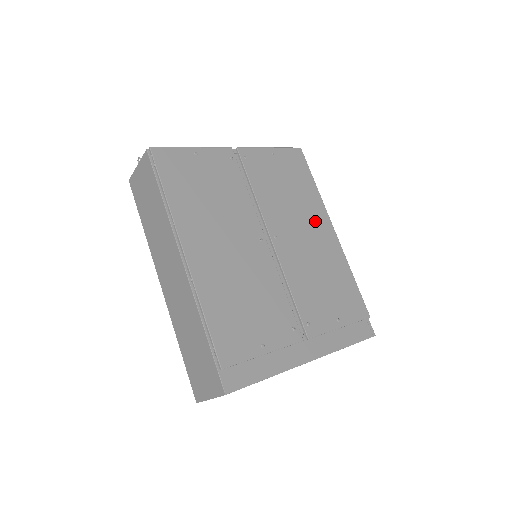
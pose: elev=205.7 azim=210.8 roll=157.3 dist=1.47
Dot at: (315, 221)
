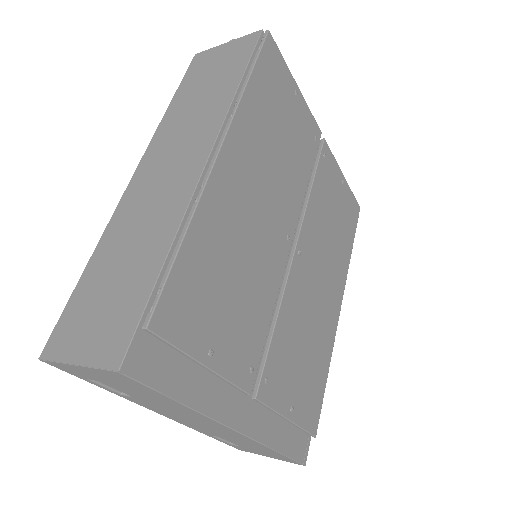
Dot at: (334, 281)
